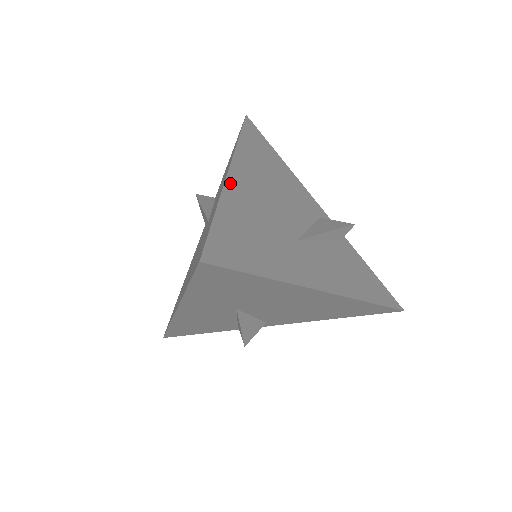
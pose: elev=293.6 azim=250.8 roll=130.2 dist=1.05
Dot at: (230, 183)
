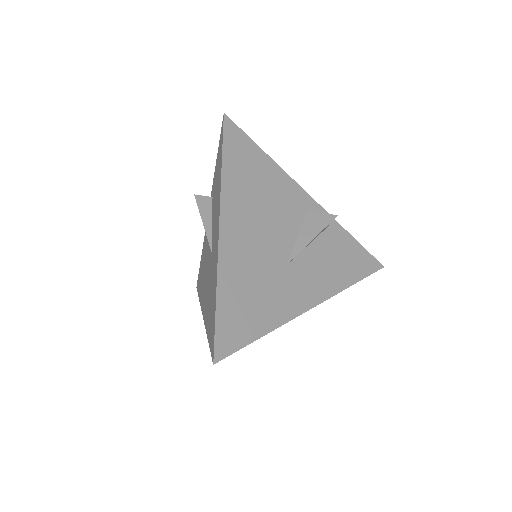
Dot at: (222, 248)
